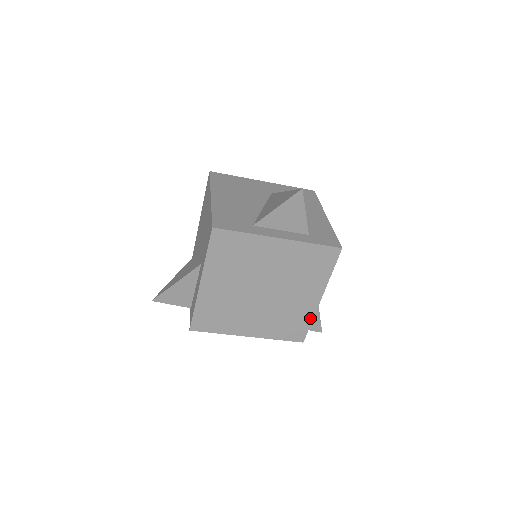
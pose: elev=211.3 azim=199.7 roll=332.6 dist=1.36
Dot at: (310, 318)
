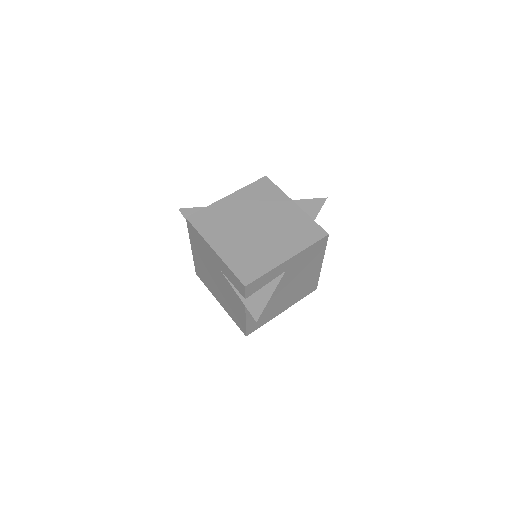
Dot at: (268, 269)
